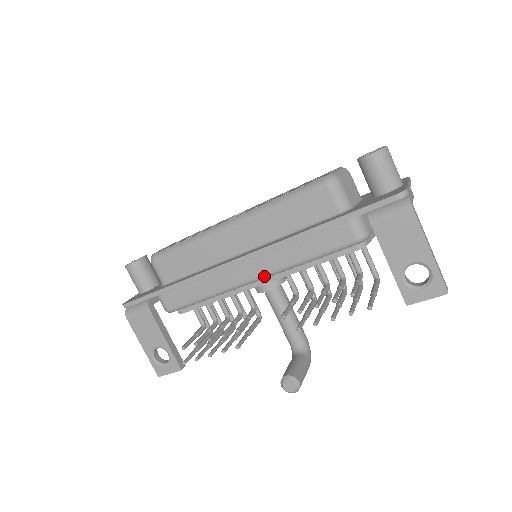
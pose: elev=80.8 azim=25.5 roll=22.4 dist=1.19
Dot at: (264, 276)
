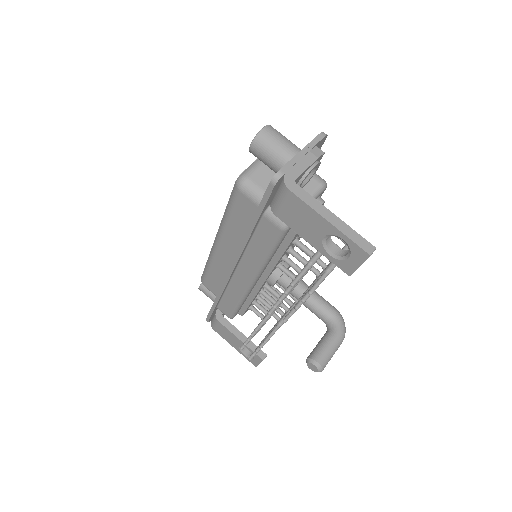
Dot at: (254, 278)
